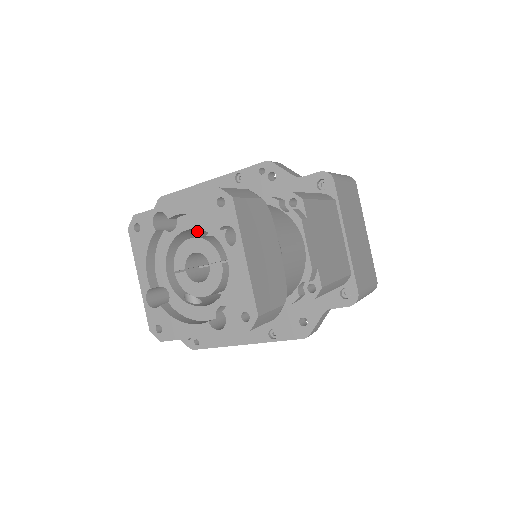
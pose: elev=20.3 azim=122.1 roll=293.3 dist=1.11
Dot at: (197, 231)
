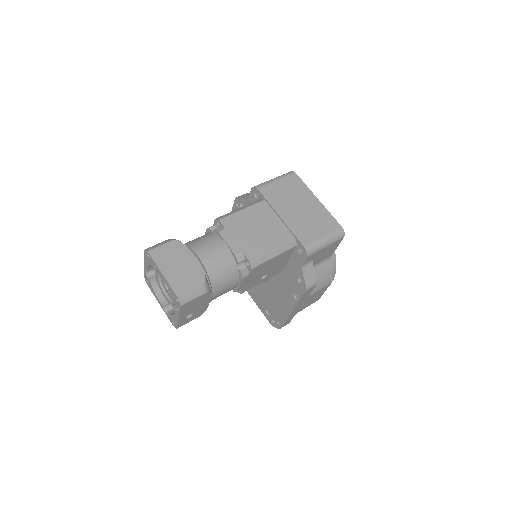
Dot at: occluded
